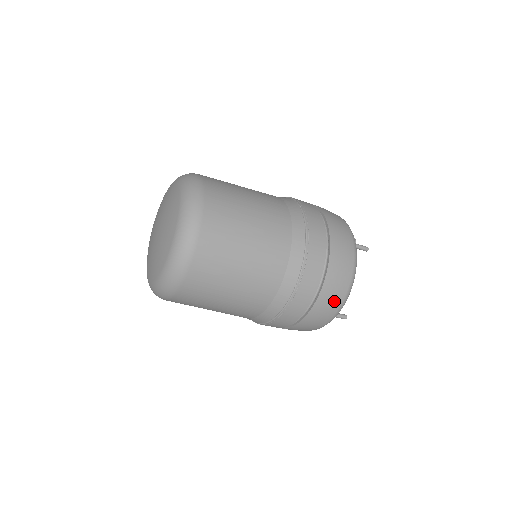
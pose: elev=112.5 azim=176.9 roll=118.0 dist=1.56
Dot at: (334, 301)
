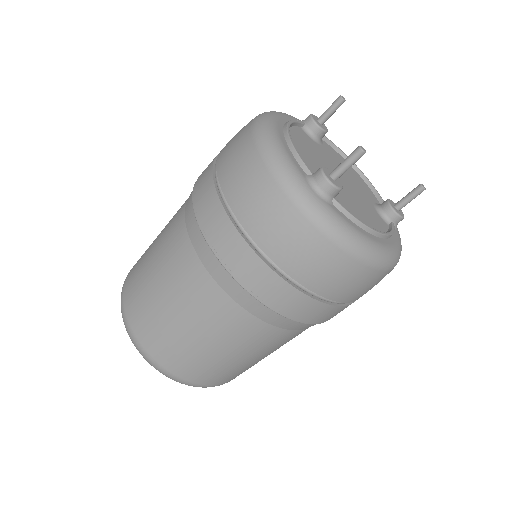
Dot at: (378, 281)
